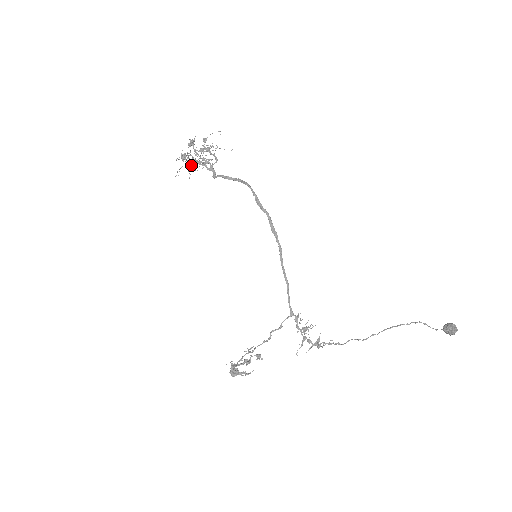
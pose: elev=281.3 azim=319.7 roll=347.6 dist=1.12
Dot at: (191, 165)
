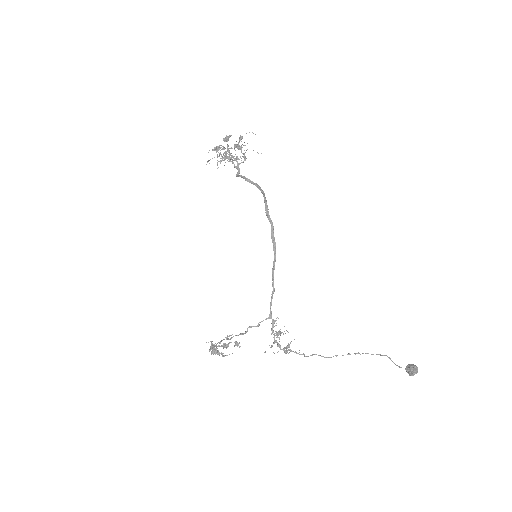
Dot at: occluded
